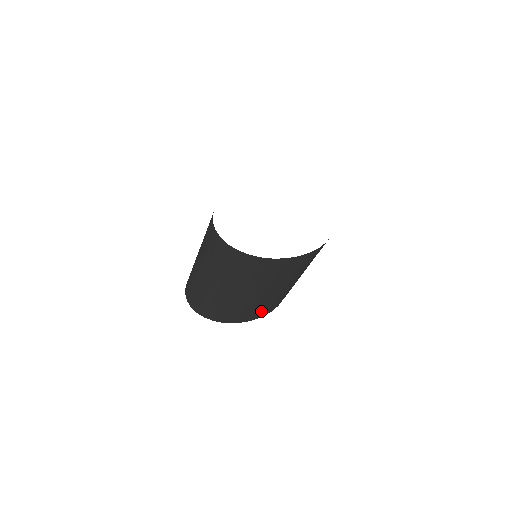
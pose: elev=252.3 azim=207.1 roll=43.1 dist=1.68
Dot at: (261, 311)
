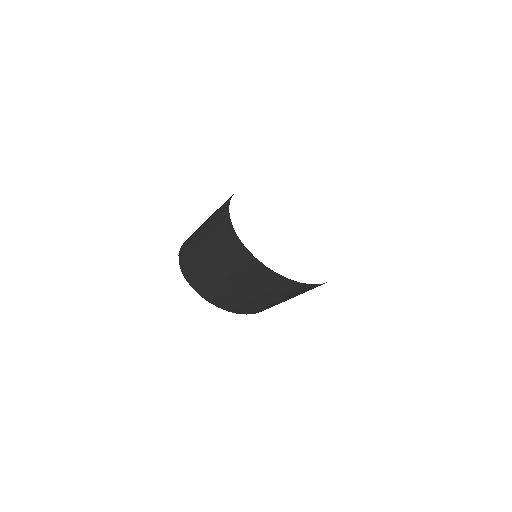
Dot at: (226, 303)
